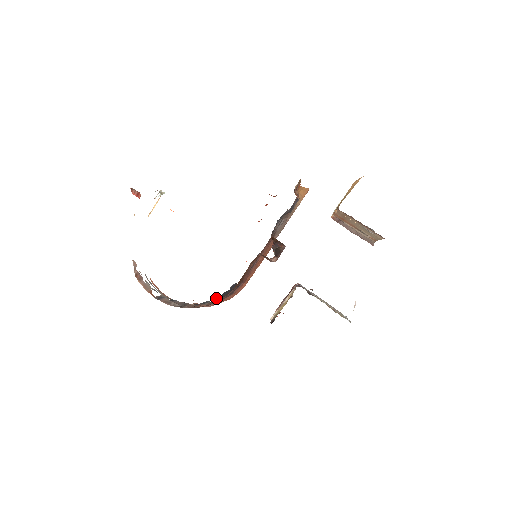
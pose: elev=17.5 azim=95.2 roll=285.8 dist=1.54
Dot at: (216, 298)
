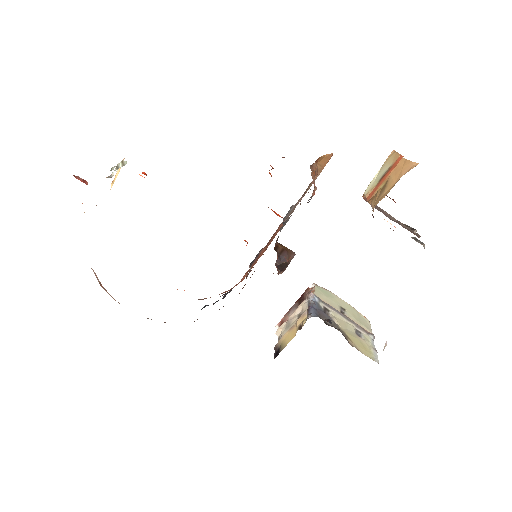
Dot at: (206, 305)
